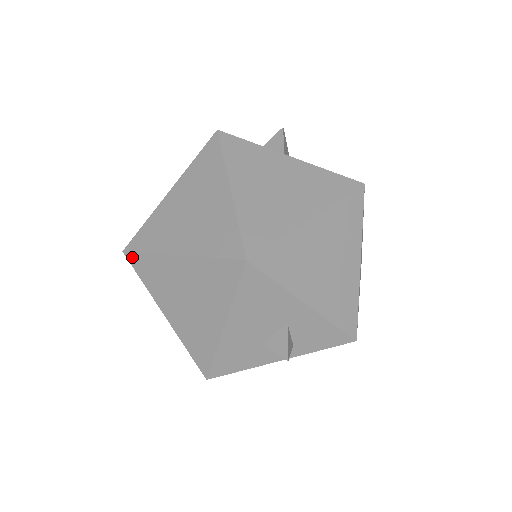
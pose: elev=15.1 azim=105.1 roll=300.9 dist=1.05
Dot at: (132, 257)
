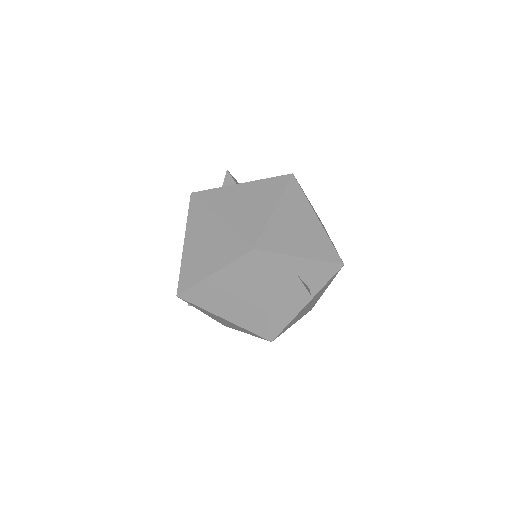
Dot at: (184, 295)
